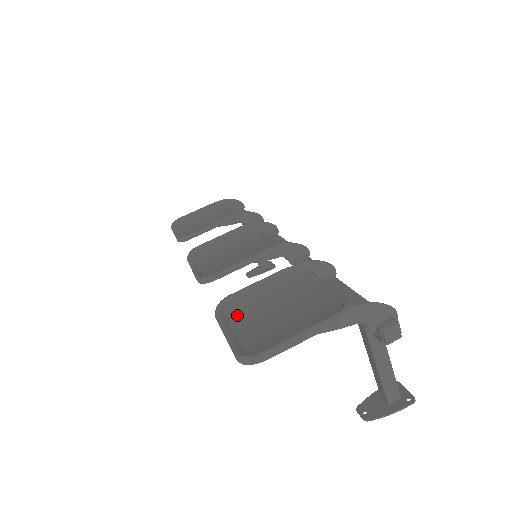
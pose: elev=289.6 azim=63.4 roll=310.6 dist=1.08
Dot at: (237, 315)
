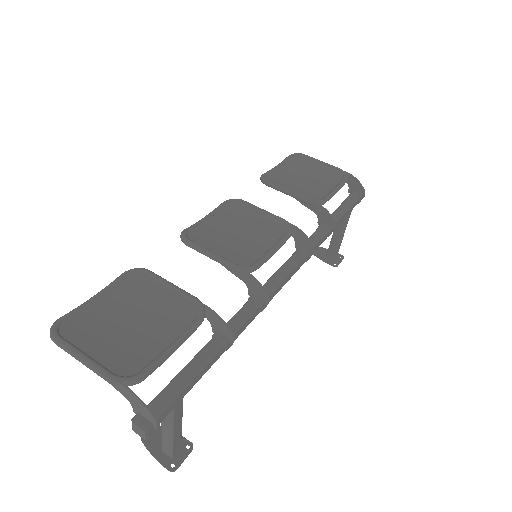
Dot at: (124, 291)
